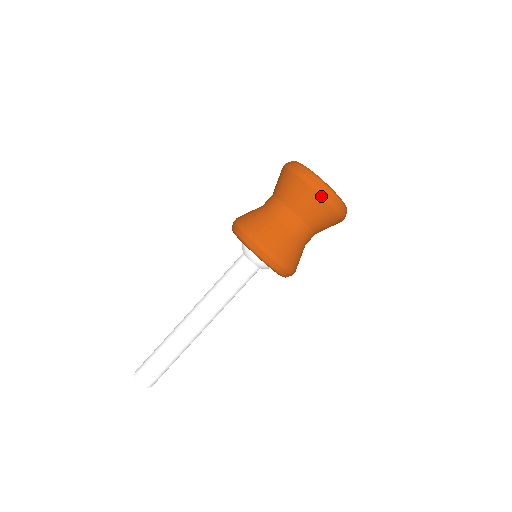
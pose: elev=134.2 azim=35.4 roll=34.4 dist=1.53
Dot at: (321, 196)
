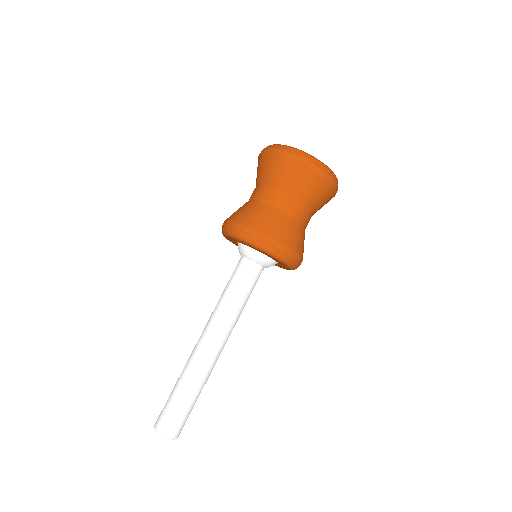
Dot at: (326, 179)
